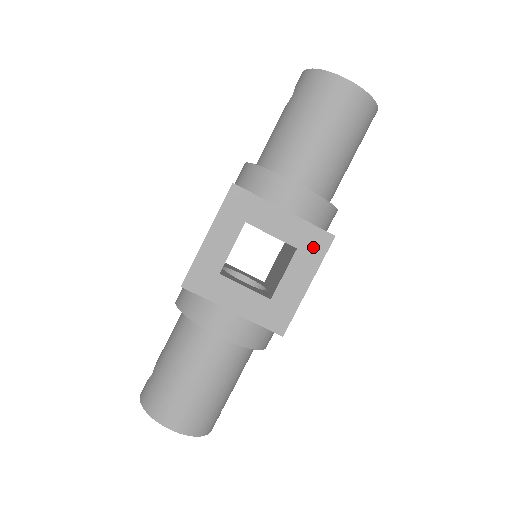
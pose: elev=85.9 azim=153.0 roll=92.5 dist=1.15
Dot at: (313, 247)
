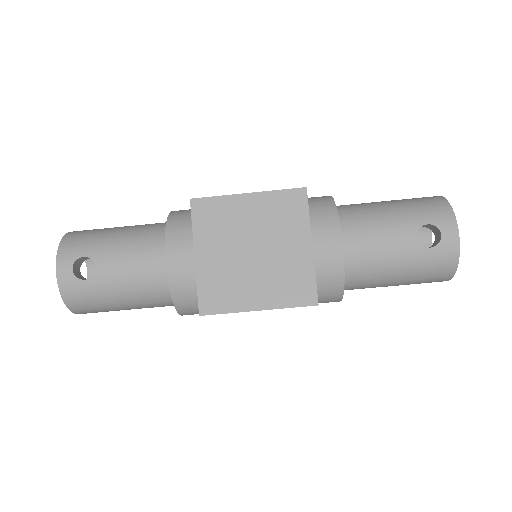
Dot at: occluded
